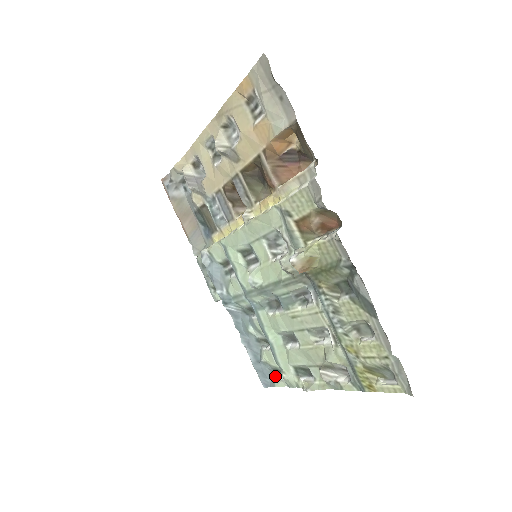
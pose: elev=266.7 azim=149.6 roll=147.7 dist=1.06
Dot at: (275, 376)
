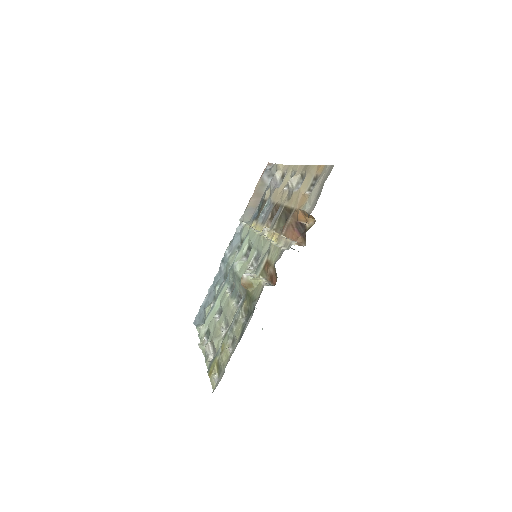
Dot at: (202, 323)
